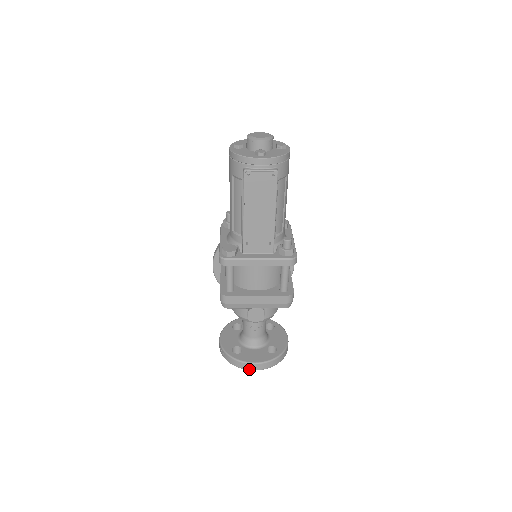
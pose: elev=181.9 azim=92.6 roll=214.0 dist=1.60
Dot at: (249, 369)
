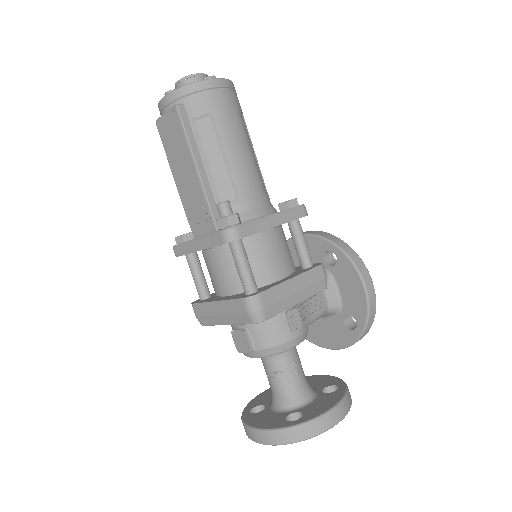
Dot at: (252, 439)
